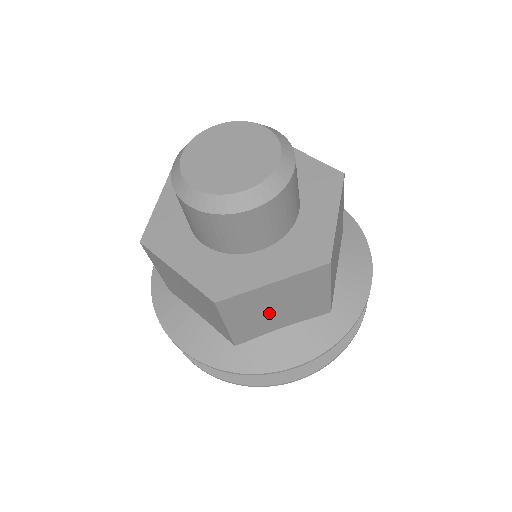
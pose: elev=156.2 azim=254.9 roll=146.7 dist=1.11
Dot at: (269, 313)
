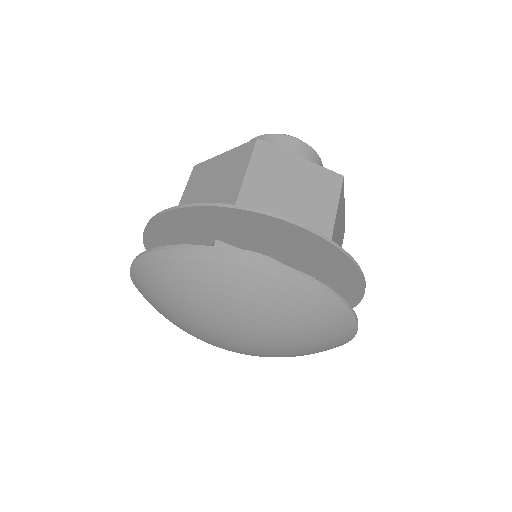
Dot at: (205, 191)
